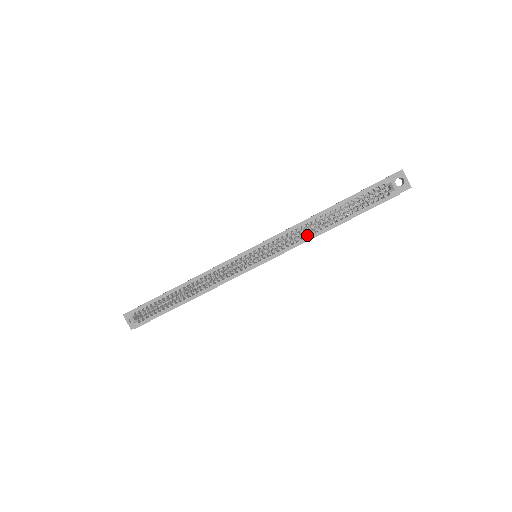
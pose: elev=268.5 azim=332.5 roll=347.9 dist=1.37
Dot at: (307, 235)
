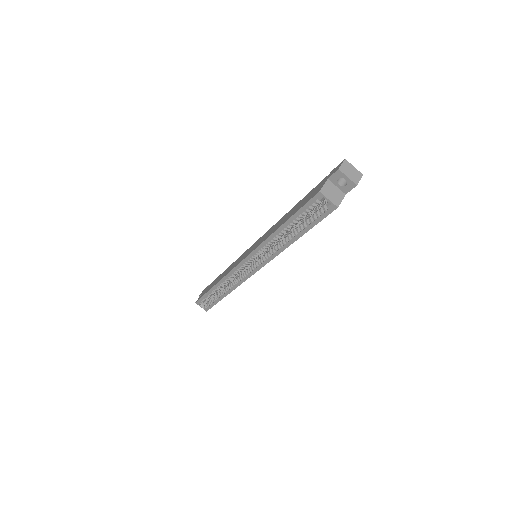
Dot at: occluded
